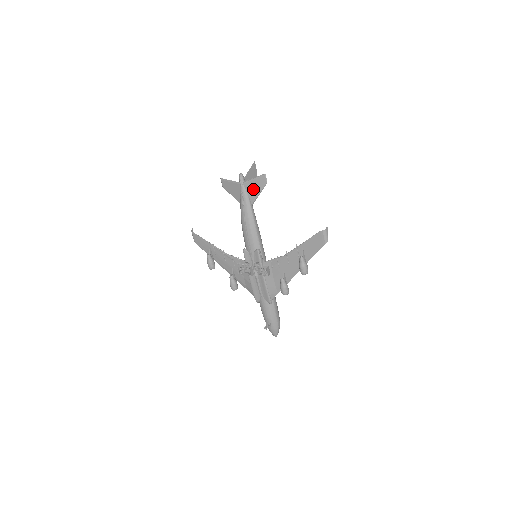
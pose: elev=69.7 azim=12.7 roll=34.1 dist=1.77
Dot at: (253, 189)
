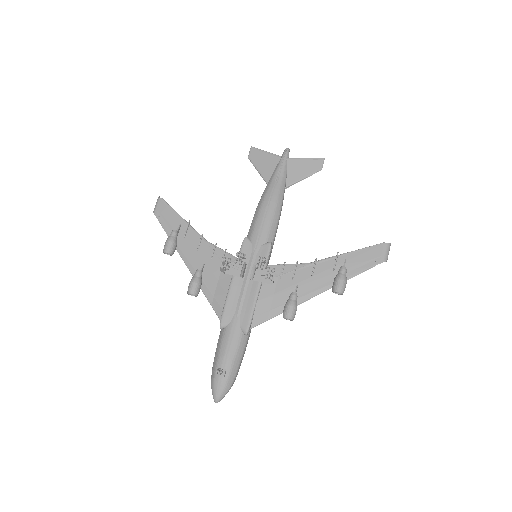
Dot at: (298, 170)
